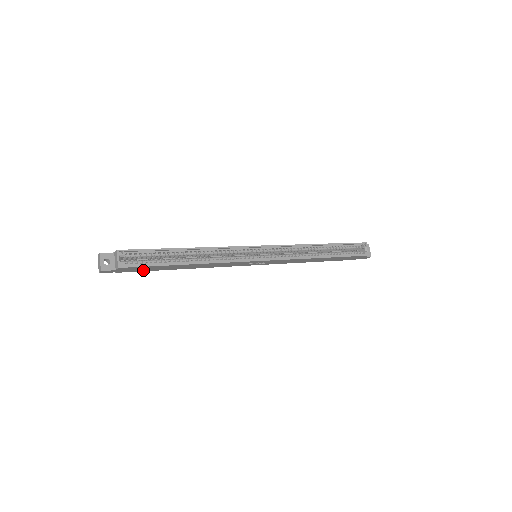
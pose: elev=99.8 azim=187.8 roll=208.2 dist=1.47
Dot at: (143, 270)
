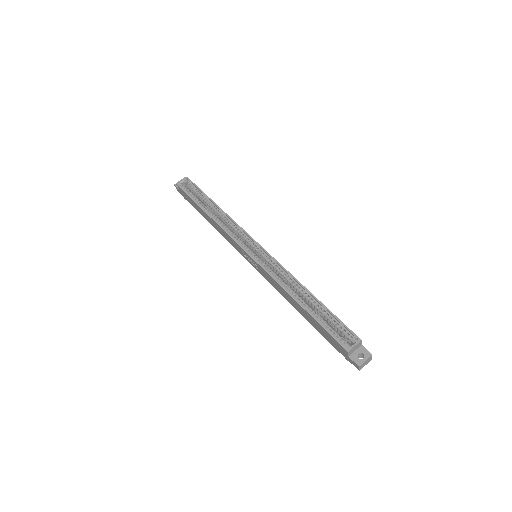
Dot at: (193, 205)
